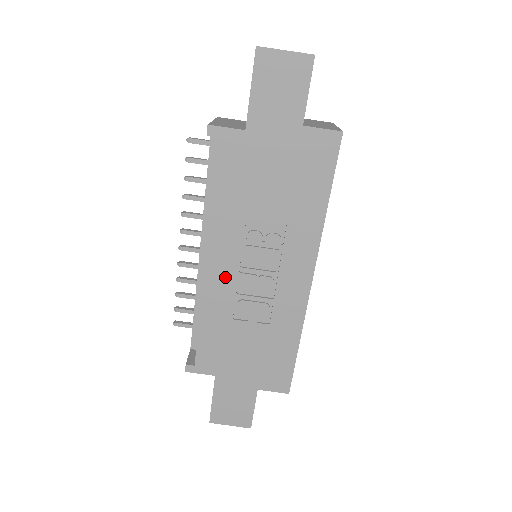
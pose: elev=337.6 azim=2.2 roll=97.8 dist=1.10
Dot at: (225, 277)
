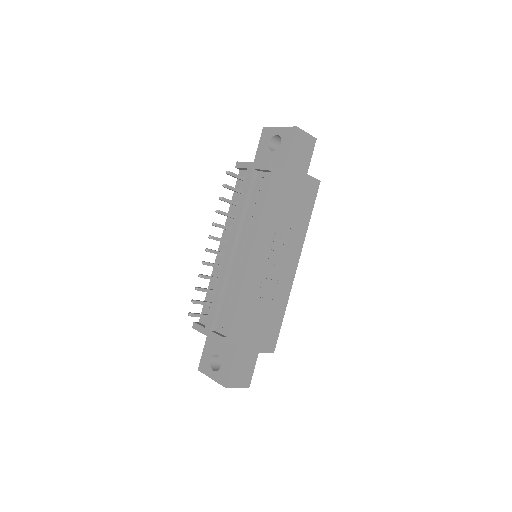
Dot at: (258, 265)
